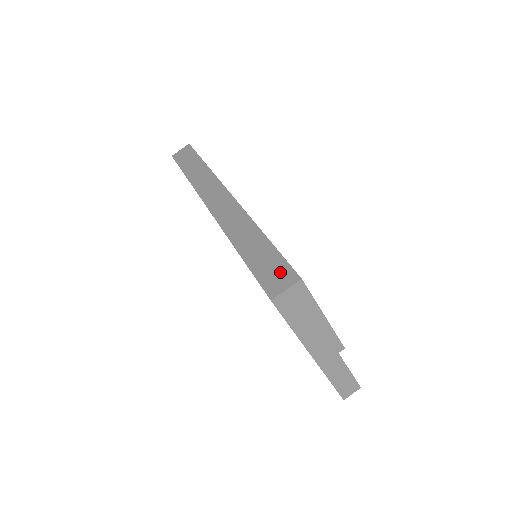
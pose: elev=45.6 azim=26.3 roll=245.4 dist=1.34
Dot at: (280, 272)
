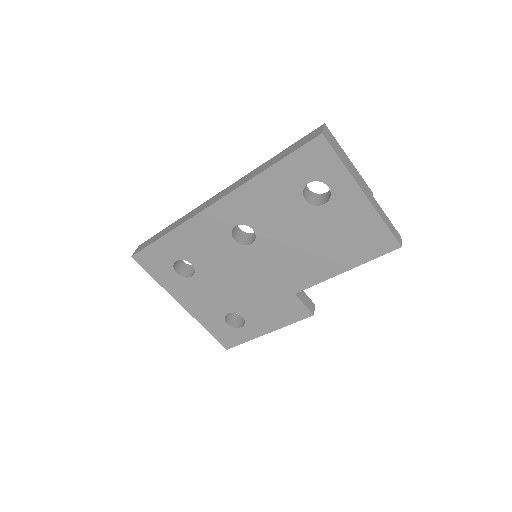
Dot at: (309, 136)
